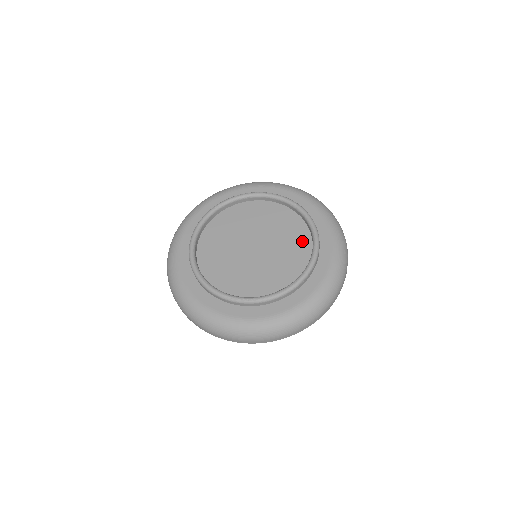
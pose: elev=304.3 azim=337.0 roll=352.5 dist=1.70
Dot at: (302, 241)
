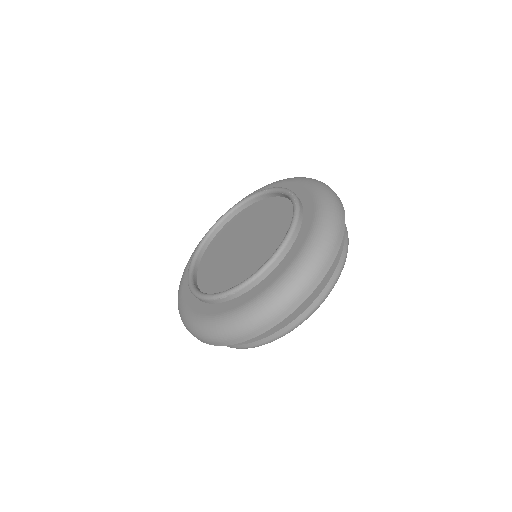
Dot at: occluded
